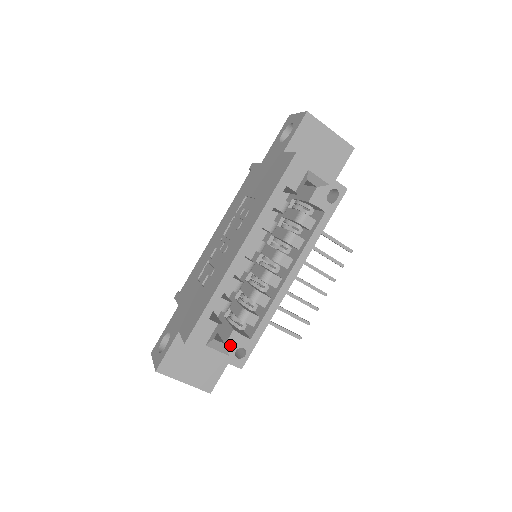
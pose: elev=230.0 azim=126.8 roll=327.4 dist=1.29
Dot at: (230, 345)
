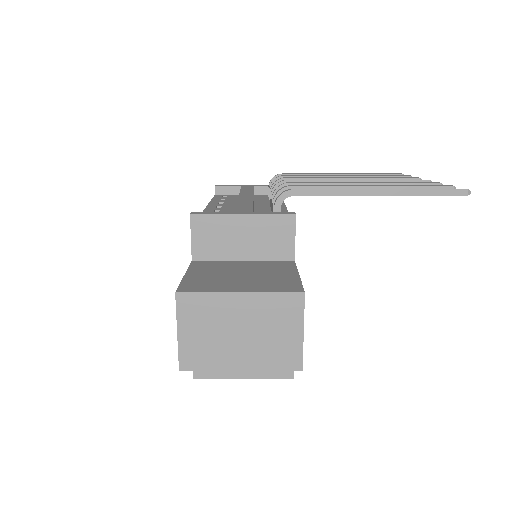
Dot at: occluded
